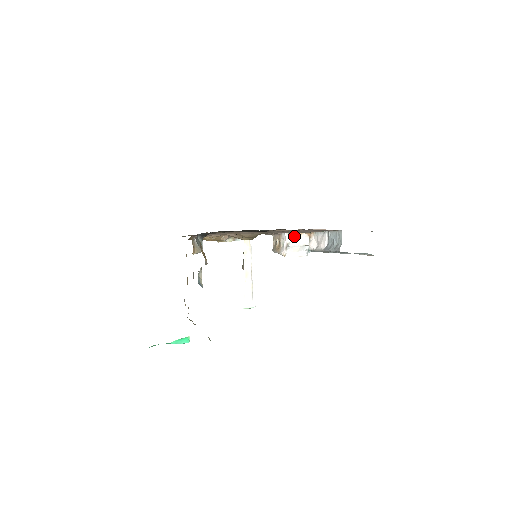
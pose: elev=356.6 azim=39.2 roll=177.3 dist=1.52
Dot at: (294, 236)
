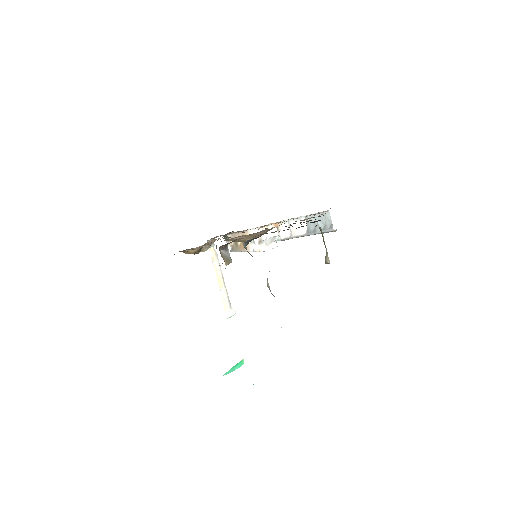
Dot at: (262, 229)
